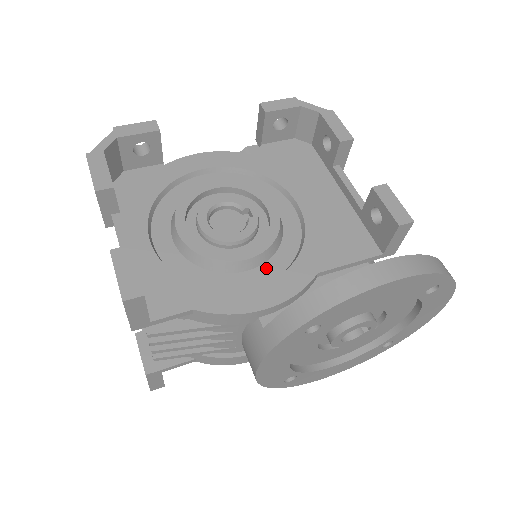
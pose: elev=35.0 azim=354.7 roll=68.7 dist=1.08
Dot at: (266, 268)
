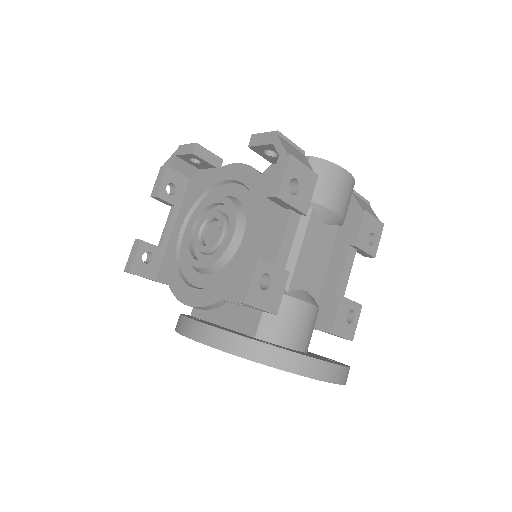
Dot at: (210, 278)
